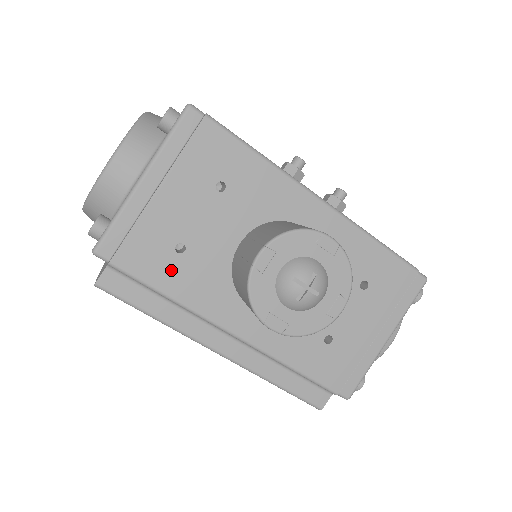
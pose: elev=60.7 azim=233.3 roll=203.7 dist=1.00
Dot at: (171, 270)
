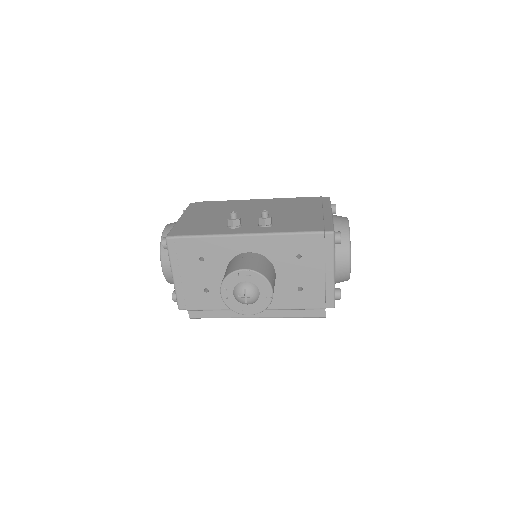
Dot at: (210, 300)
